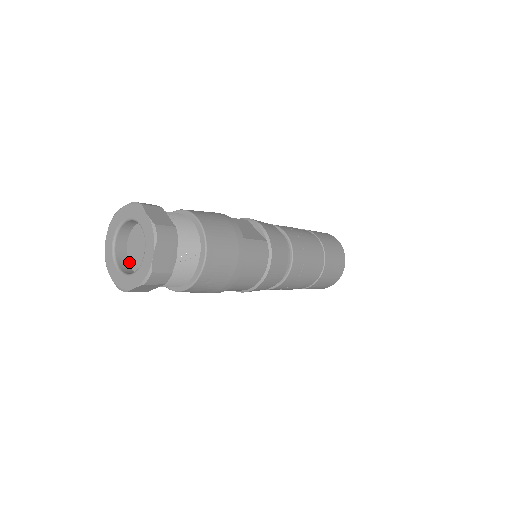
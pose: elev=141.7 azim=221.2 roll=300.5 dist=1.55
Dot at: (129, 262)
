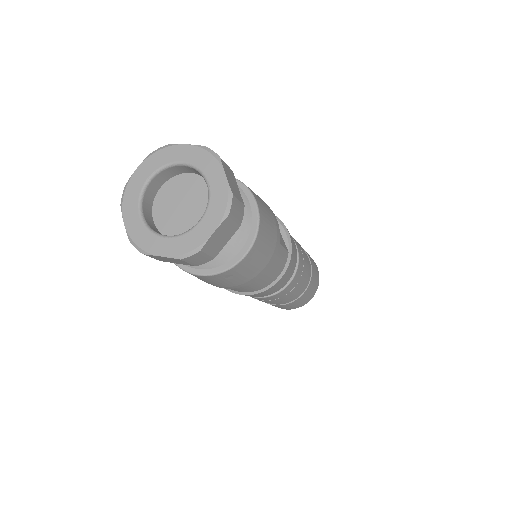
Dot at: (153, 213)
